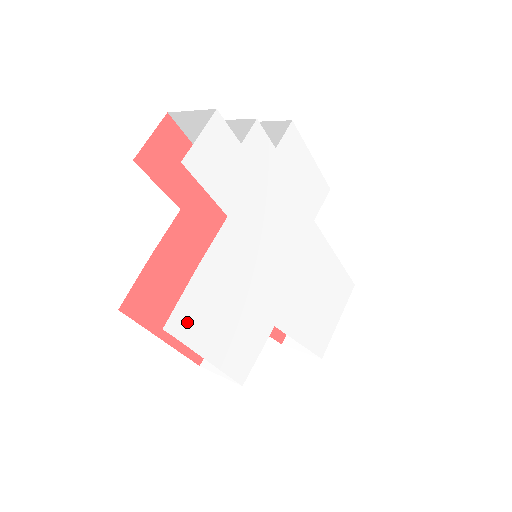
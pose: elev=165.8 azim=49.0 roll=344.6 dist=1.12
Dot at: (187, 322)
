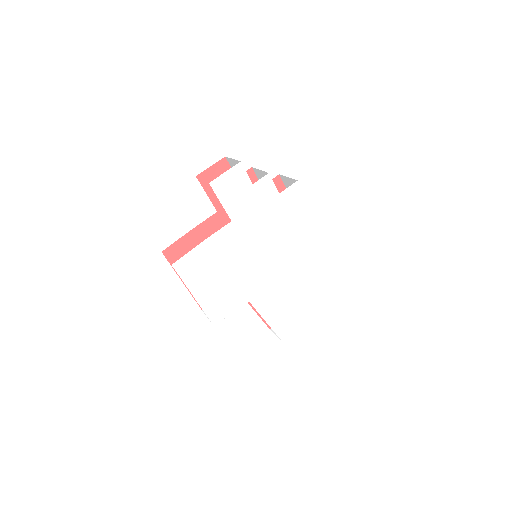
Dot at: (187, 268)
